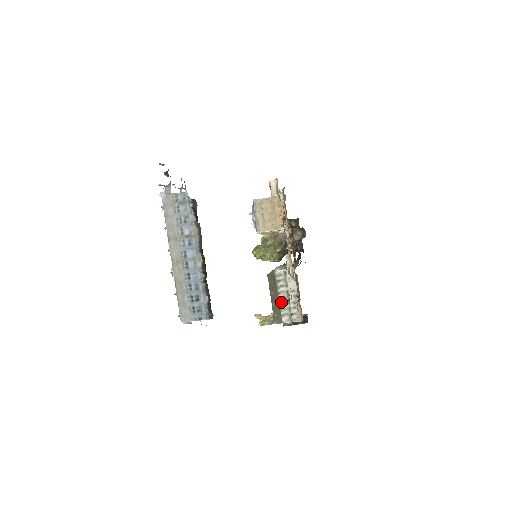
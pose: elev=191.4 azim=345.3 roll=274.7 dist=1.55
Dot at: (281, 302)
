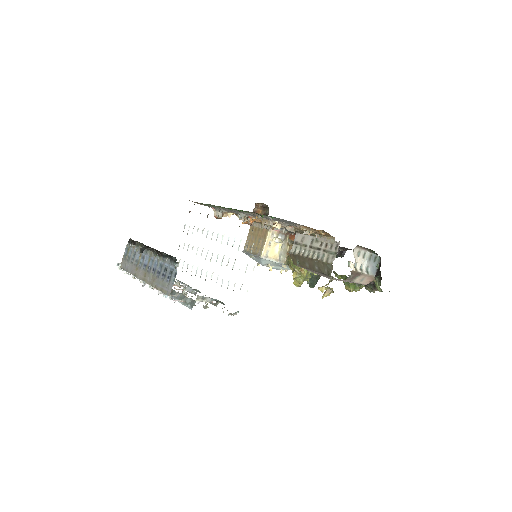
Dot at: (315, 258)
